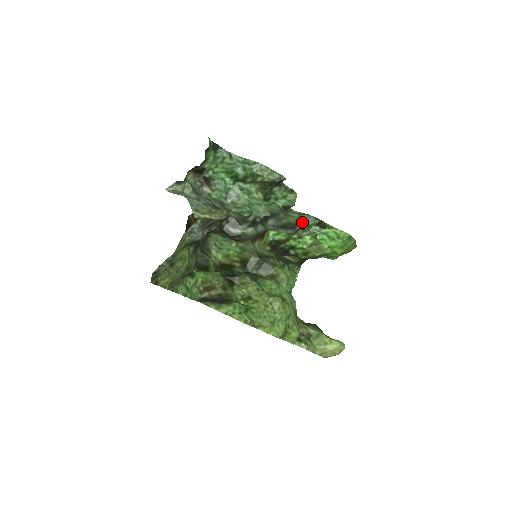
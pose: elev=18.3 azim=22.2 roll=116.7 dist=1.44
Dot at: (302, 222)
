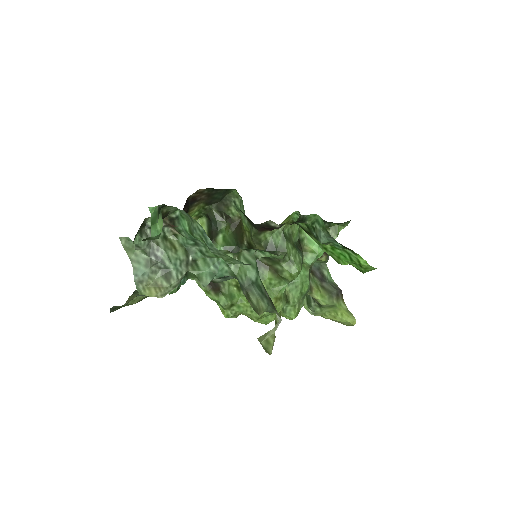
Dot at: (260, 313)
